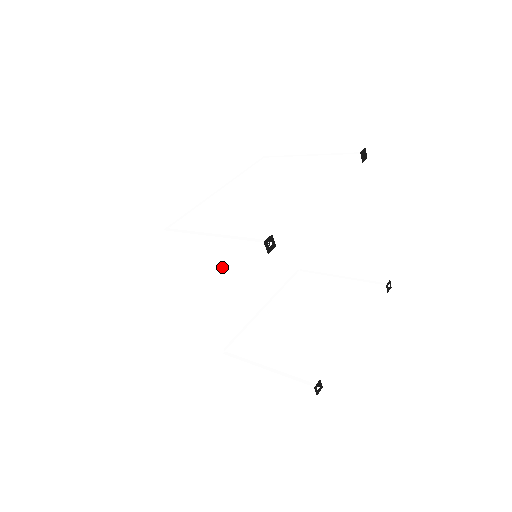
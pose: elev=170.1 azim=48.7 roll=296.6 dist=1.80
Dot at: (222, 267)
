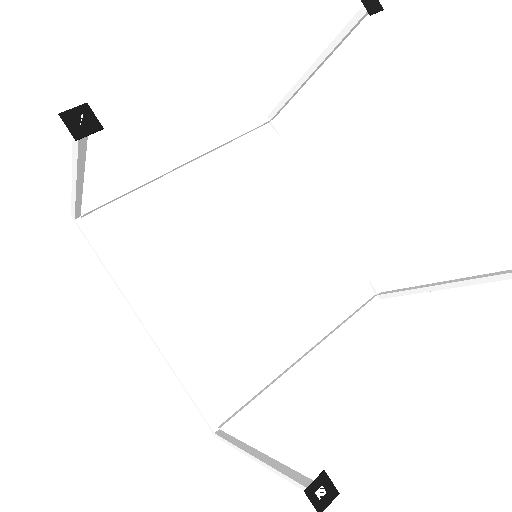
Dot at: (190, 275)
